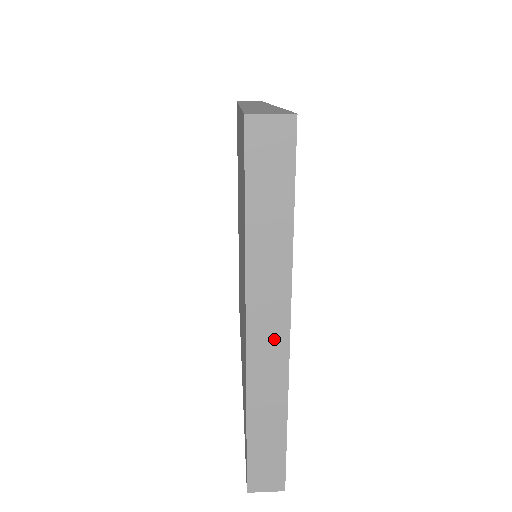
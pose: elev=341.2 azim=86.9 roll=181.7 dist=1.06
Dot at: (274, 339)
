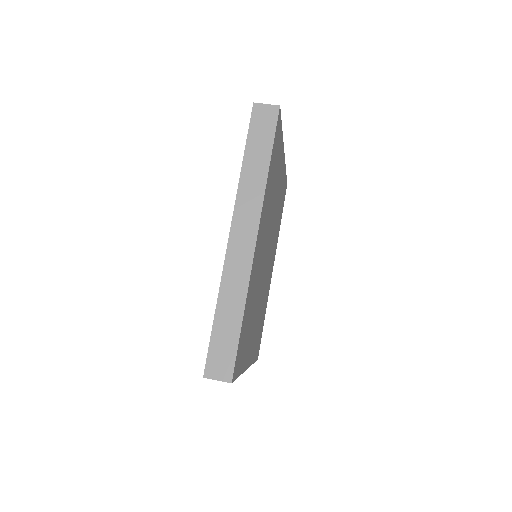
Dot at: occluded
